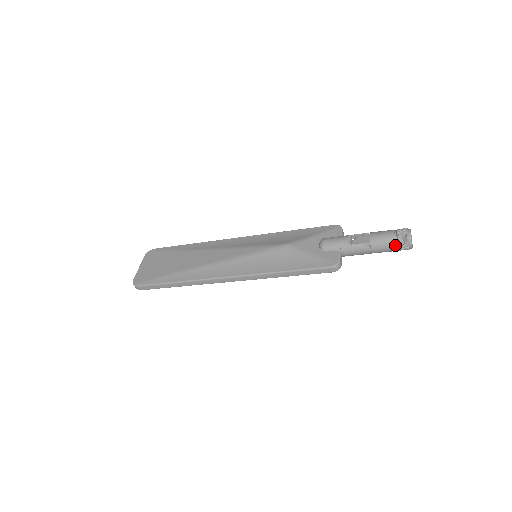
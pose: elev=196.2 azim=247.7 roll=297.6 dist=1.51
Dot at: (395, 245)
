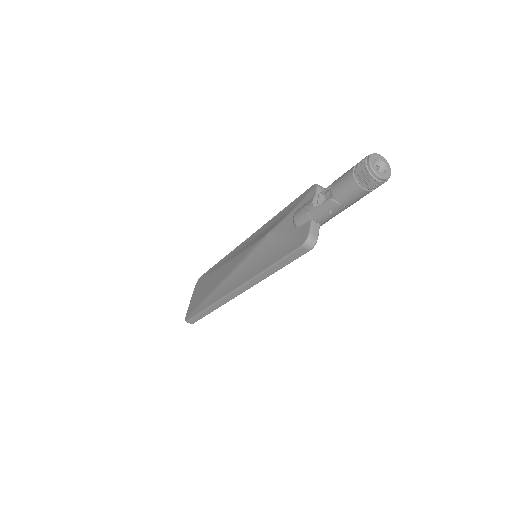
Dot at: (359, 186)
